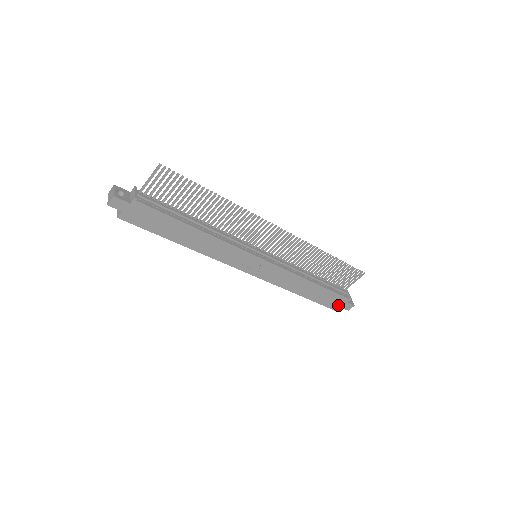
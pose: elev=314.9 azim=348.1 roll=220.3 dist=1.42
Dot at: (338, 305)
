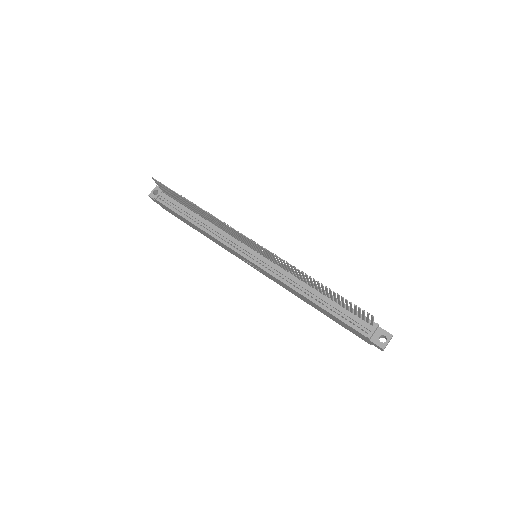
Dot at: (364, 338)
